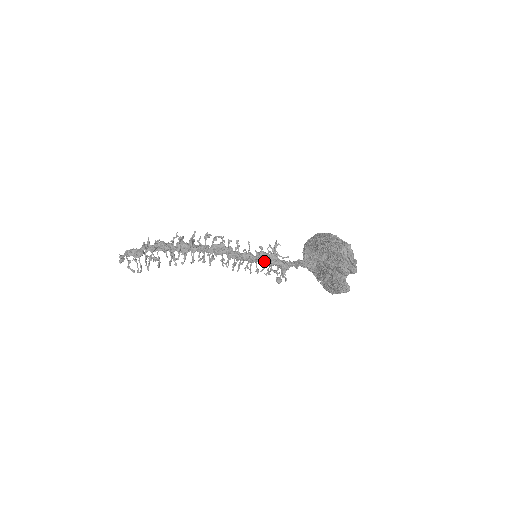
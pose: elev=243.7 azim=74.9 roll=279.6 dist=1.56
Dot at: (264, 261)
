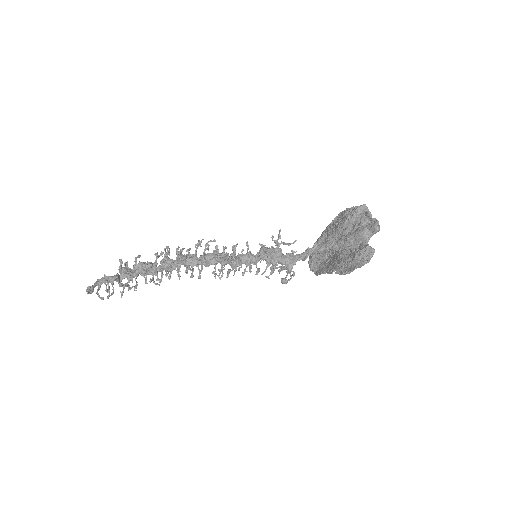
Dot at: (267, 252)
